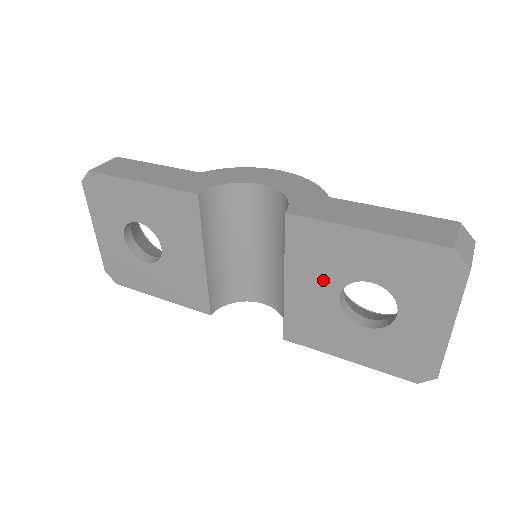
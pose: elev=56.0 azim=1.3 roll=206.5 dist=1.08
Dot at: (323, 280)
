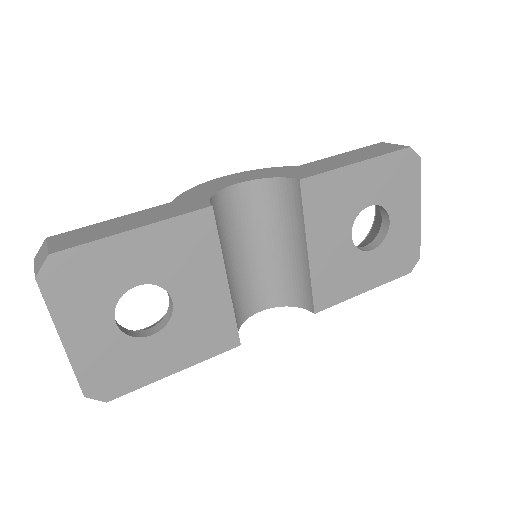
Dot at: (337, 227)
